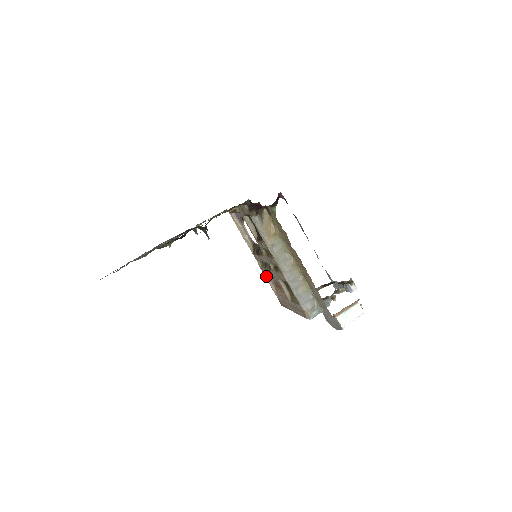
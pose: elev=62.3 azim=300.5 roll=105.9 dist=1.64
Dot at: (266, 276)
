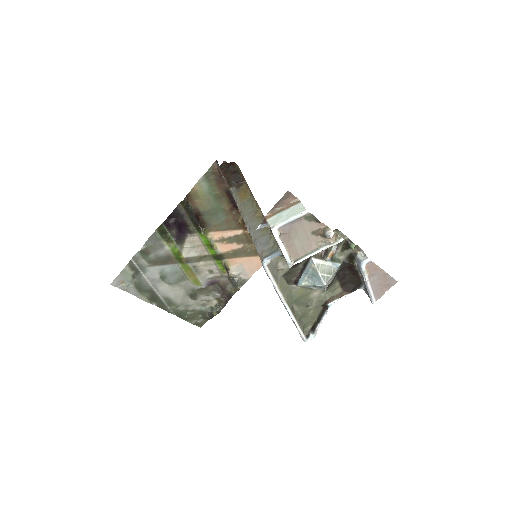
Dot at: occluded
